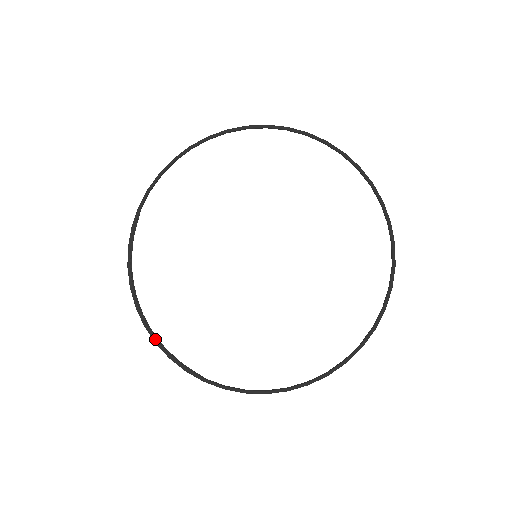
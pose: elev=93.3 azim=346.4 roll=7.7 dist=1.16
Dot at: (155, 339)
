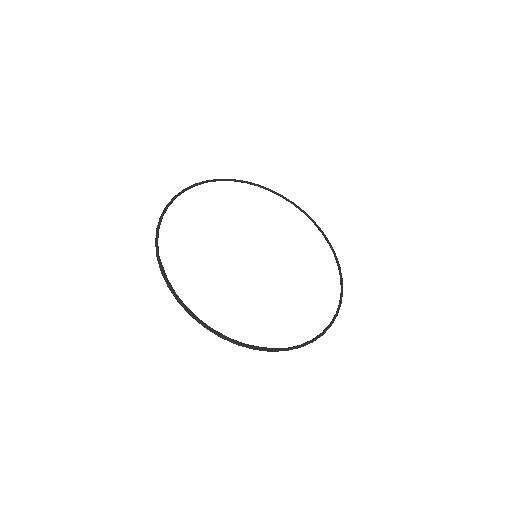
Dot at: (236, 341)
